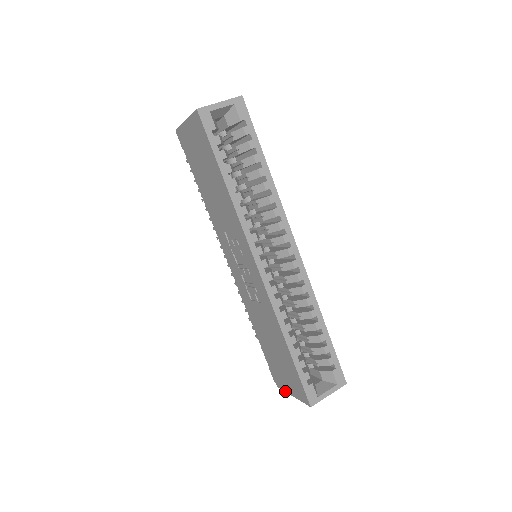
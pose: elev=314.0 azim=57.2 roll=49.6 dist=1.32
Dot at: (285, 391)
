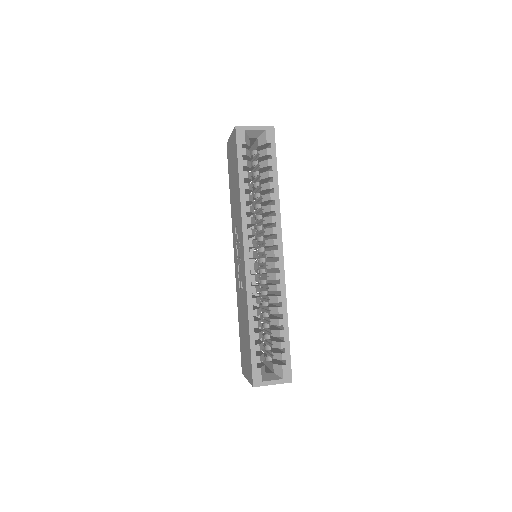
Dot at: (244, 376)
